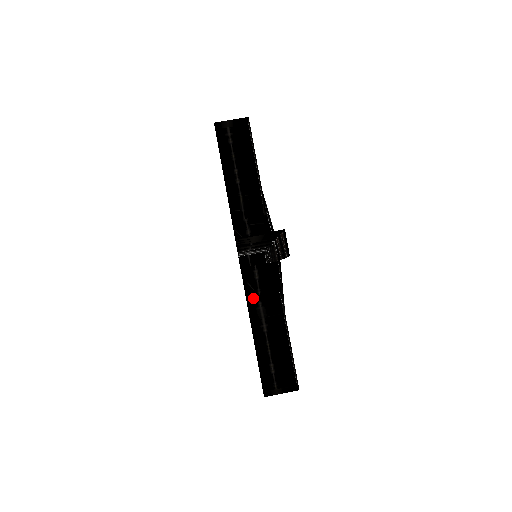
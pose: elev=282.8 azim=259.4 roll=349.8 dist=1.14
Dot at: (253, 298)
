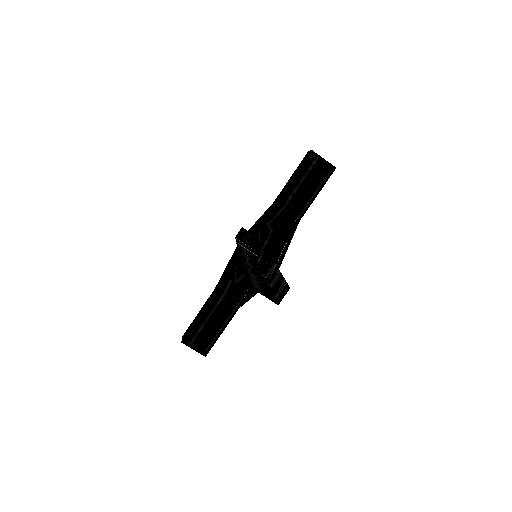
Dot at: occluded
